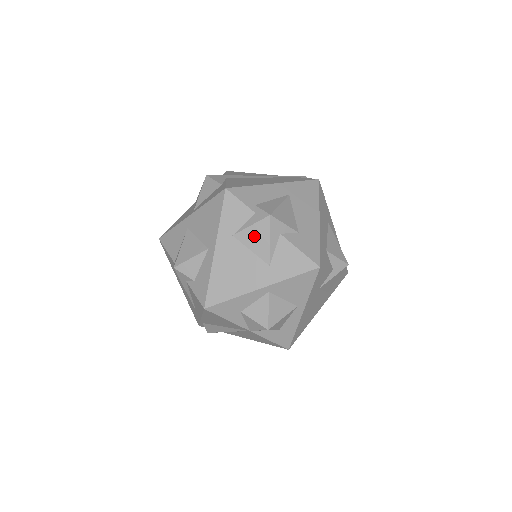
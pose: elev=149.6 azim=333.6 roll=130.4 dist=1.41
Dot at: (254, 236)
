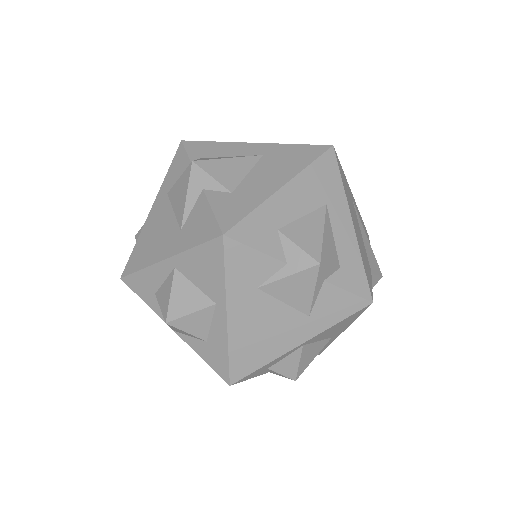
Dot at: (178, 192)
